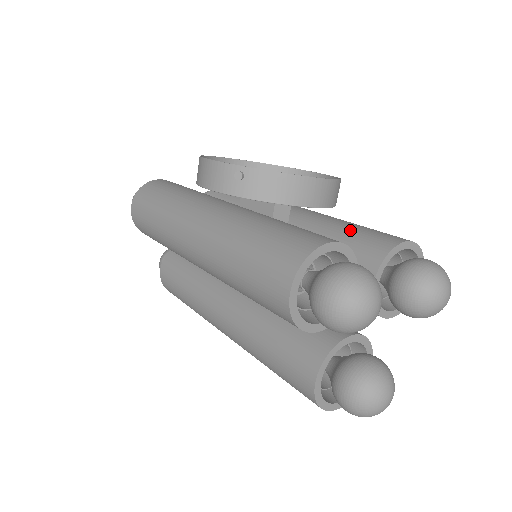
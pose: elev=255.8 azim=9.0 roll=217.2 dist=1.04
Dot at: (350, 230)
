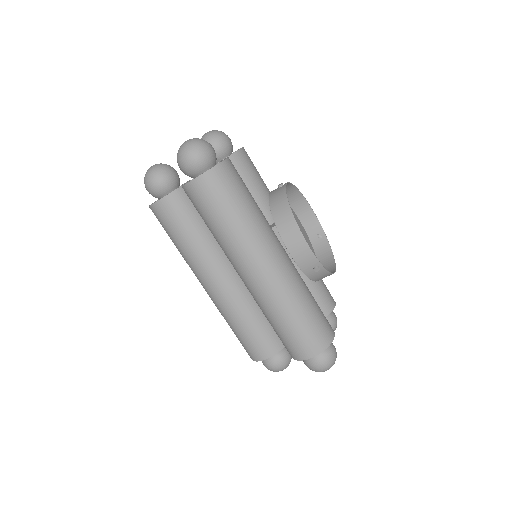
Dot at: (318, 283)
